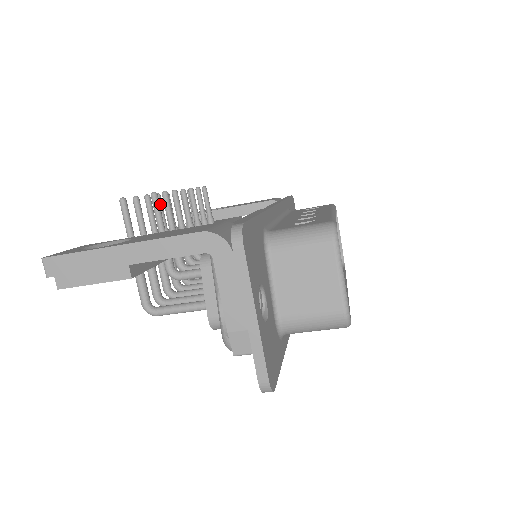
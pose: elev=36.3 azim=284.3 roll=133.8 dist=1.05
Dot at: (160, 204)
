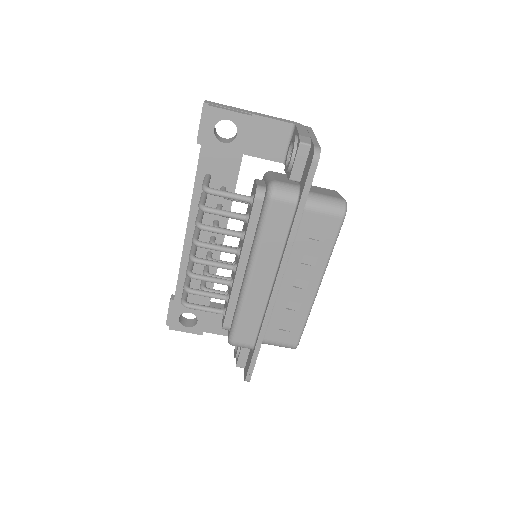
Dot at: occluded
